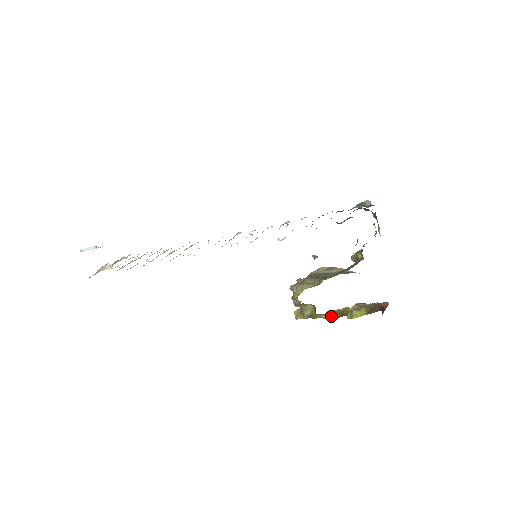
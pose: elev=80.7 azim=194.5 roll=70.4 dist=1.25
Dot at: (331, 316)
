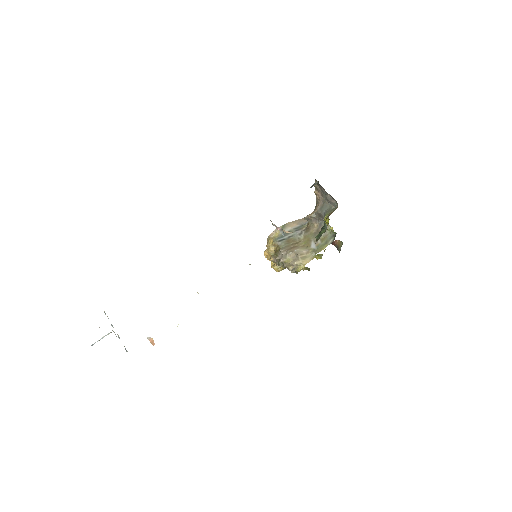
Dot at: occluded
